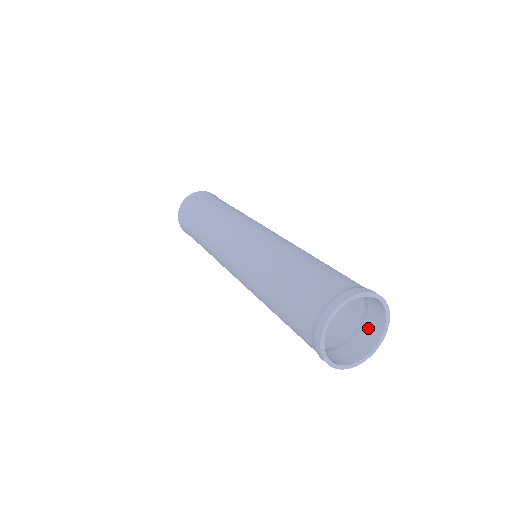
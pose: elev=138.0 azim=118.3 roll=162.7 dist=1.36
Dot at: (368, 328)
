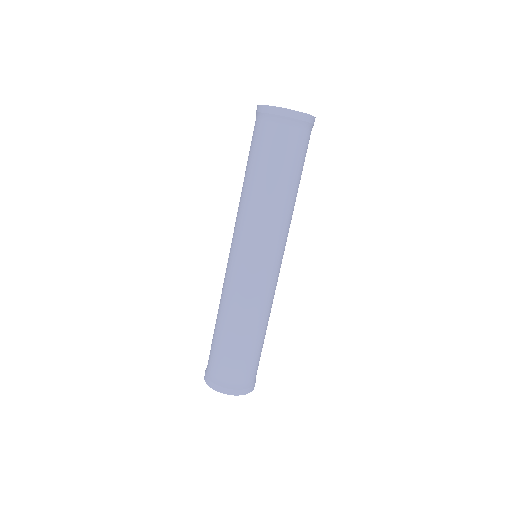
Dot at: occluded
